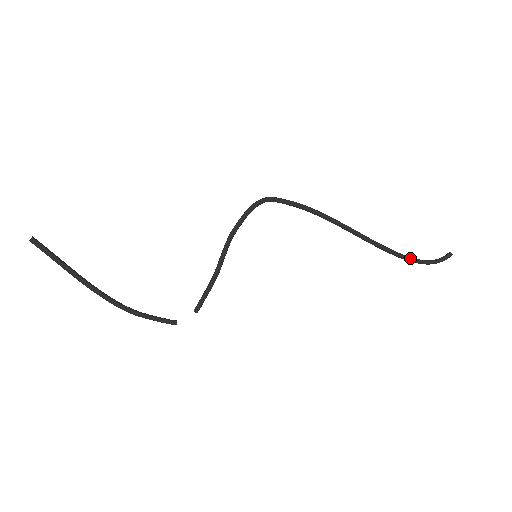
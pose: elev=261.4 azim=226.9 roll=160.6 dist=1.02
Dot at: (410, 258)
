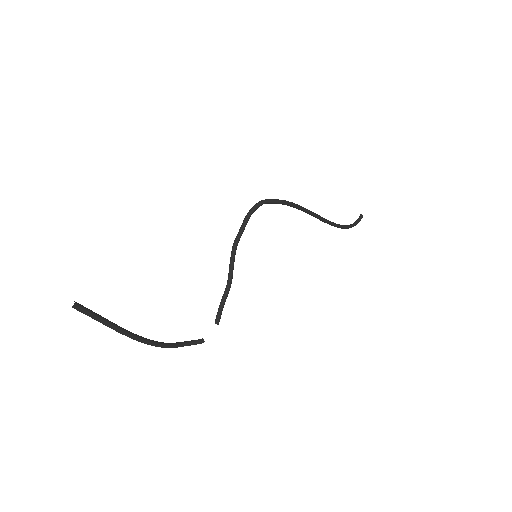
Dot at: (343, 226)
